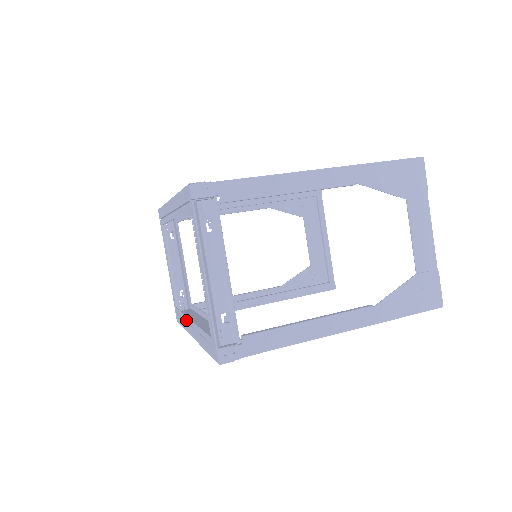
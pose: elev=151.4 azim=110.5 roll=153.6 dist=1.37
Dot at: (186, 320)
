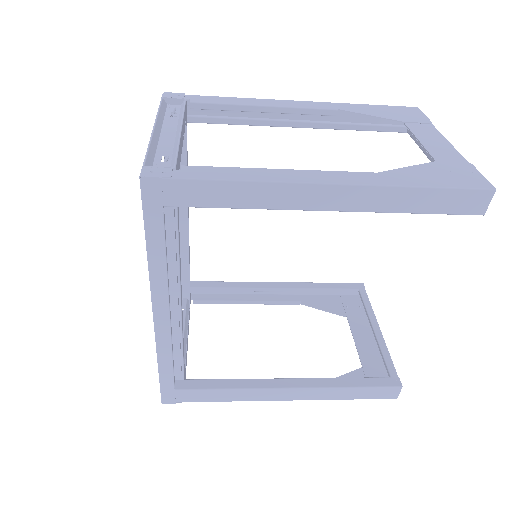
Dot at: occluded
